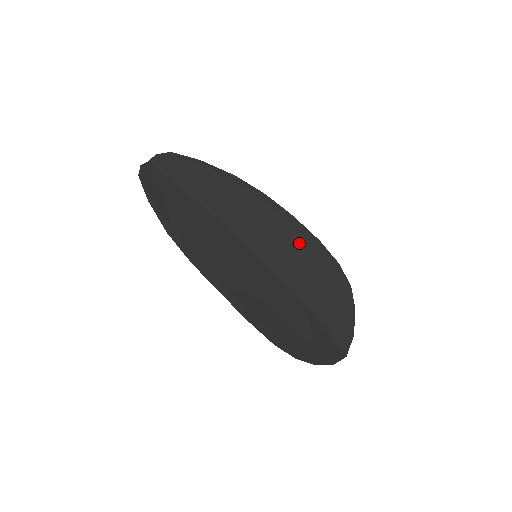
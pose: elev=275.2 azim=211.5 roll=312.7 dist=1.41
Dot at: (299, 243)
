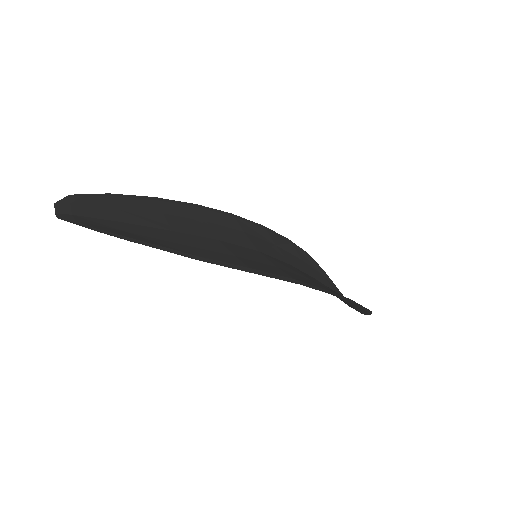
Dot at: (259, 232)
